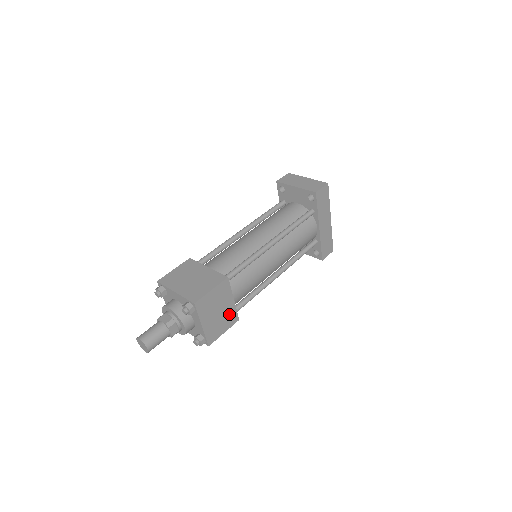
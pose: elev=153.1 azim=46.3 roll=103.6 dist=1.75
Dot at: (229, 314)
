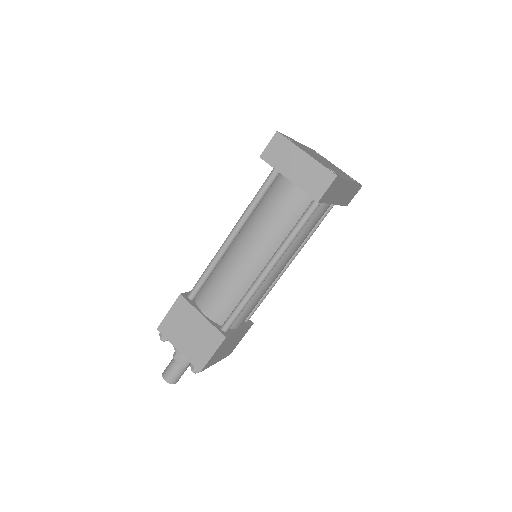
Dot at: (240, 334)
